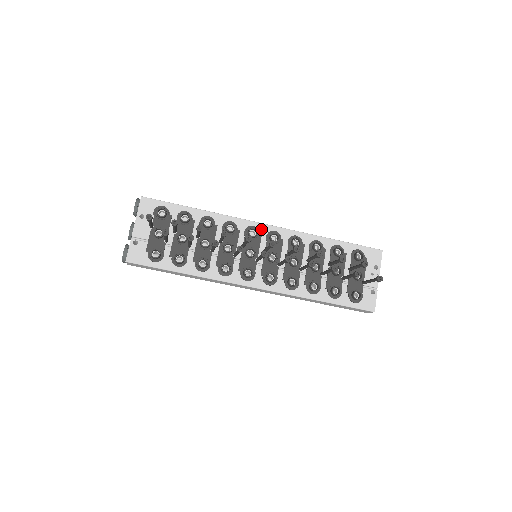
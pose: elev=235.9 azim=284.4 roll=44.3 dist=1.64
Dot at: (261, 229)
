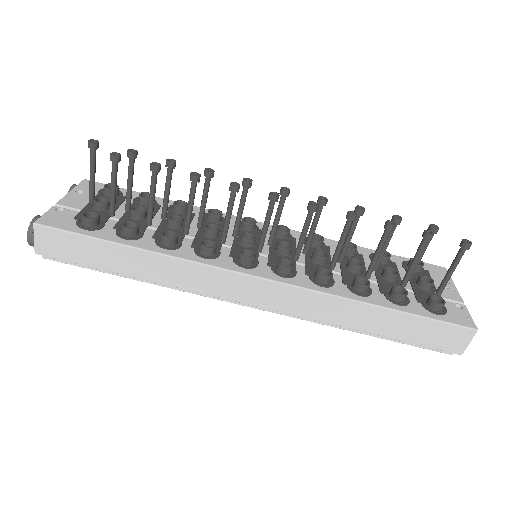
Dot at: (261, 226)
